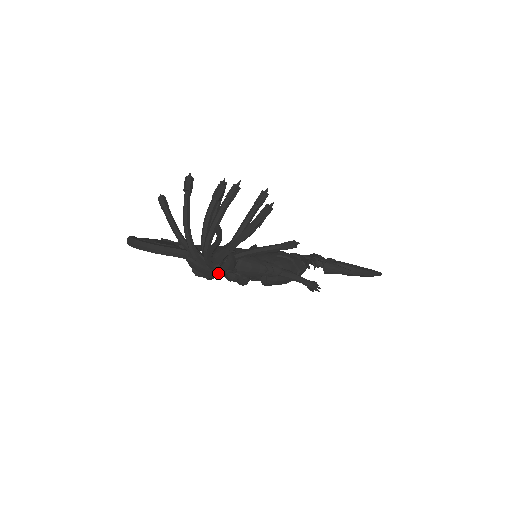
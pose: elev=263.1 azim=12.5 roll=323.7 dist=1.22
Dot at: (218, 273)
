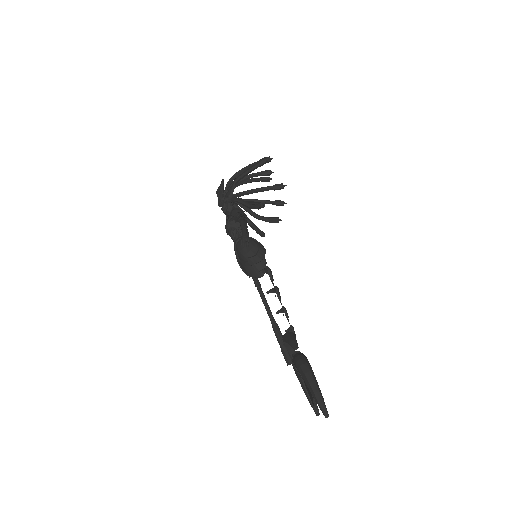
Dot at: (223, 196)
